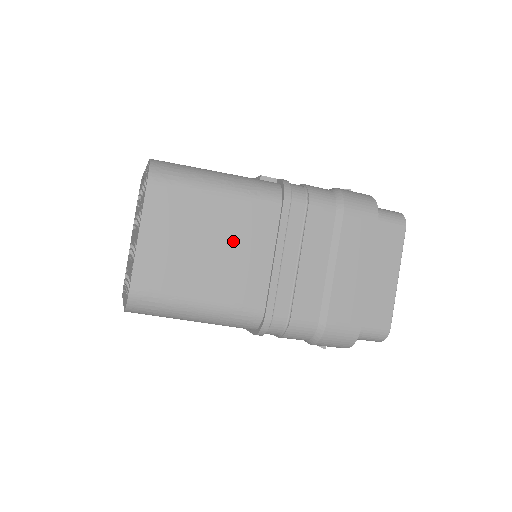
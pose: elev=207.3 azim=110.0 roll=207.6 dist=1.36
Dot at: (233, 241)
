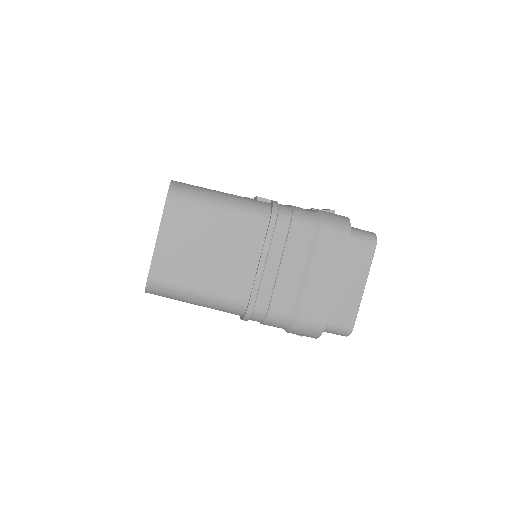
Dot at: (228, 248)
